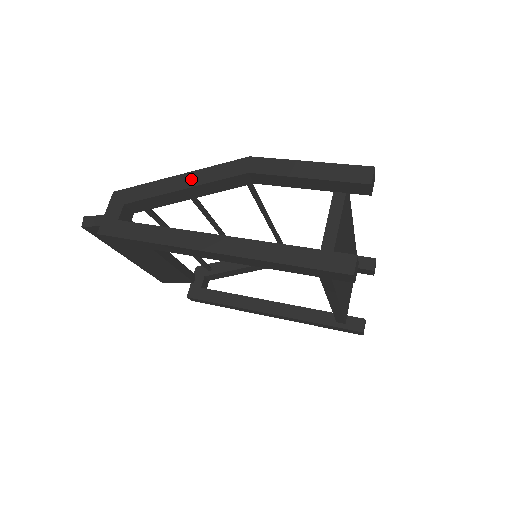
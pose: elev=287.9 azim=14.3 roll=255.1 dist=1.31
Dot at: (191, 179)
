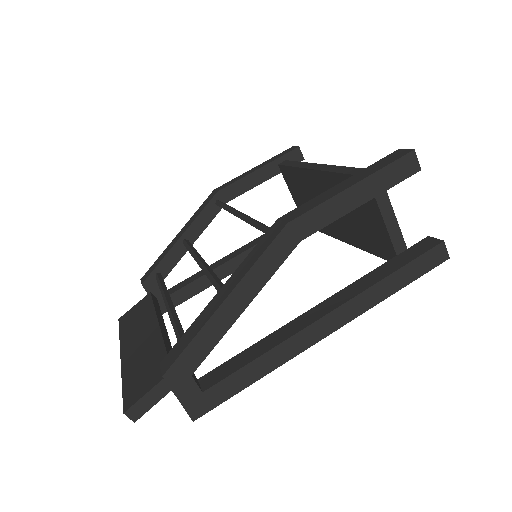
Dot at: (244, 294)
